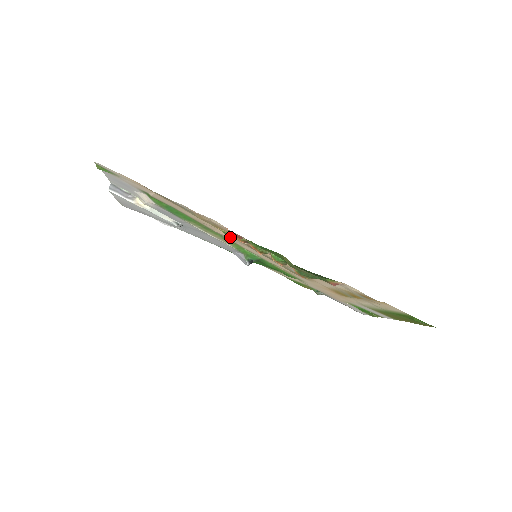
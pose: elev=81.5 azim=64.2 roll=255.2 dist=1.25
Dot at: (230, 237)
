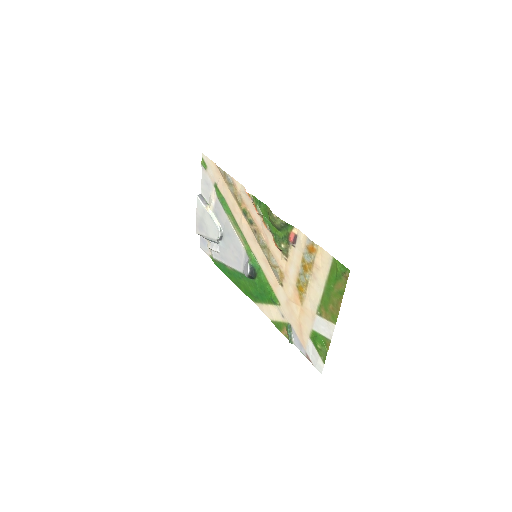
Dot at: (246, 225)
